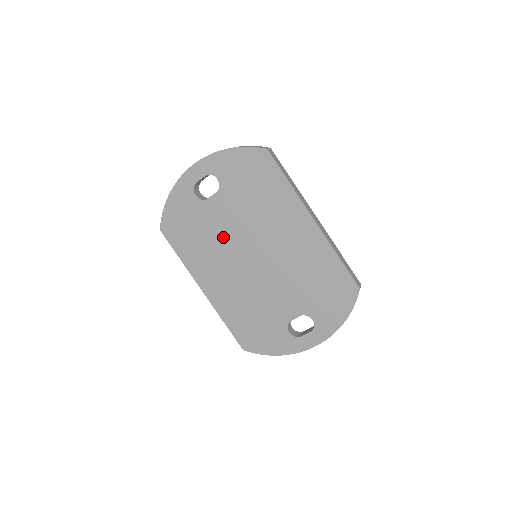
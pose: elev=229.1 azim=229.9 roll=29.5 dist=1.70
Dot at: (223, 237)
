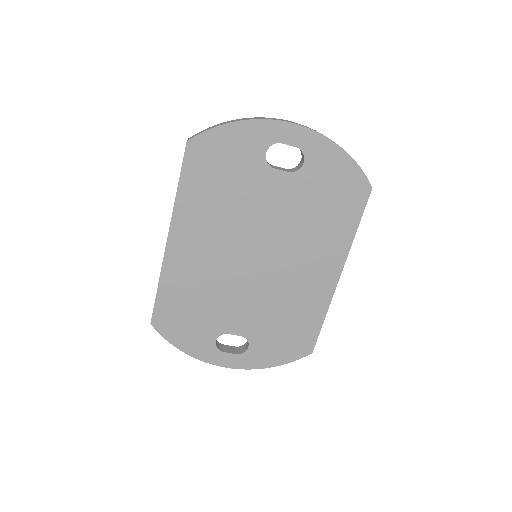
Dot at: (248, 215)
